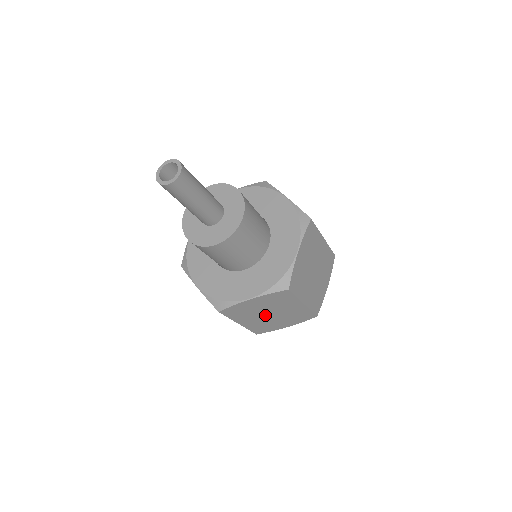
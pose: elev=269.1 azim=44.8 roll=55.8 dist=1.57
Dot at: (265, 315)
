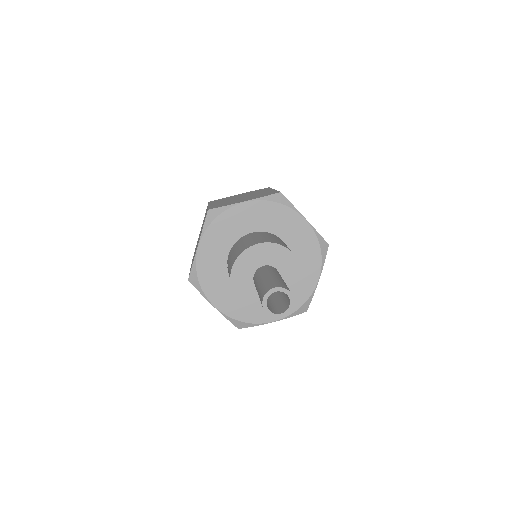
Dot at: occluded
